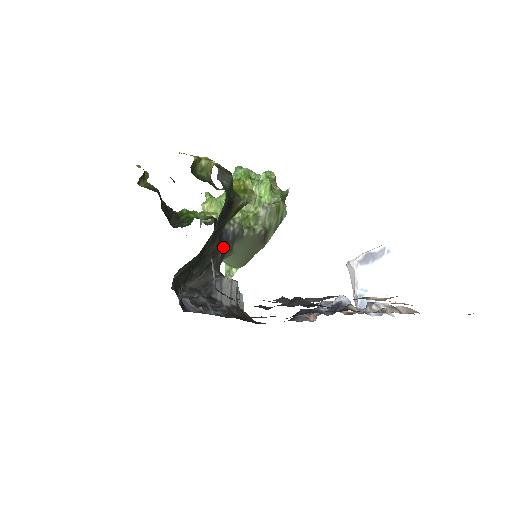
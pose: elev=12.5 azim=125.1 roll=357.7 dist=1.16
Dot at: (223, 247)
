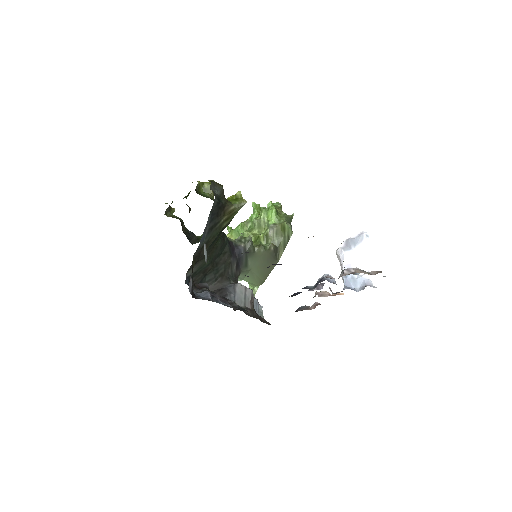
Dot at: (236, 260)
